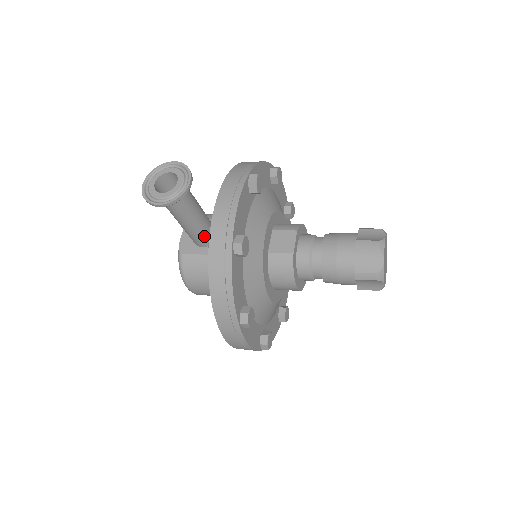
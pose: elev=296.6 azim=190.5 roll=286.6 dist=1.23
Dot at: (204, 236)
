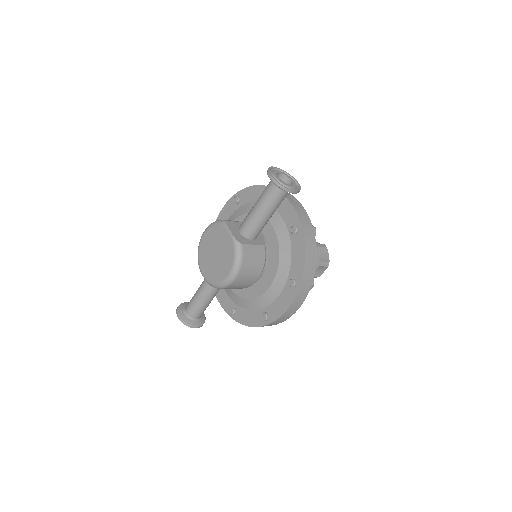
Dot at: occluded
